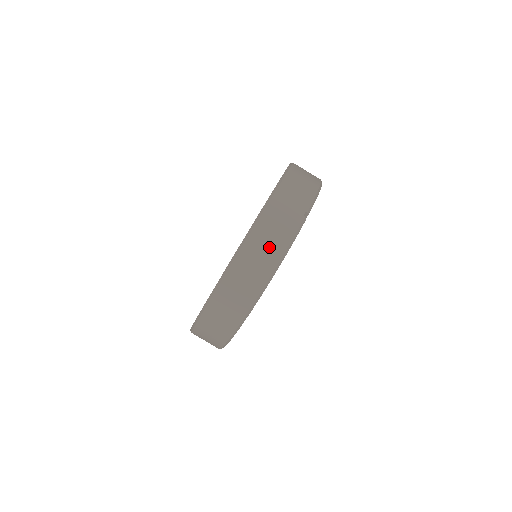
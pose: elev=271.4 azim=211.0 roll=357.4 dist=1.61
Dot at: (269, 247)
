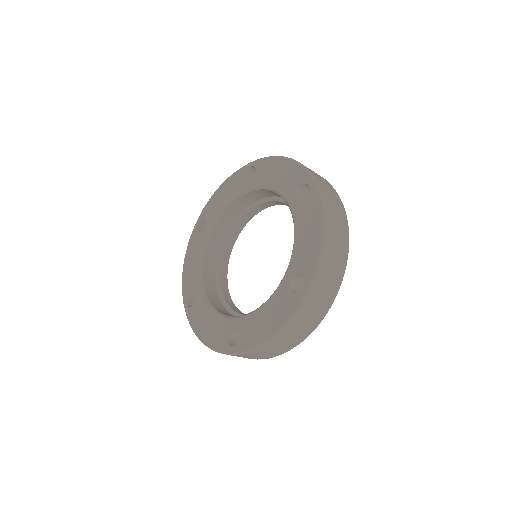
Dot at: (325, 183)
